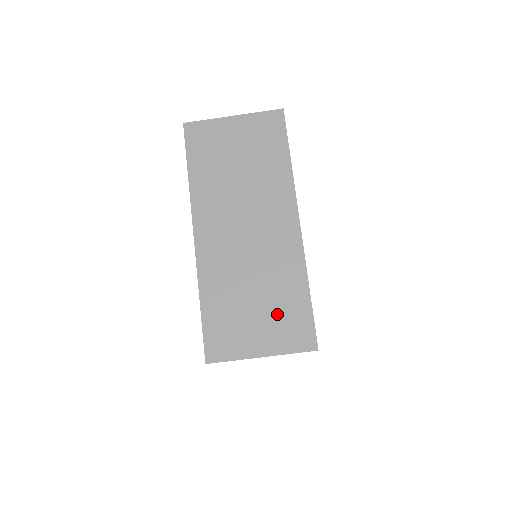
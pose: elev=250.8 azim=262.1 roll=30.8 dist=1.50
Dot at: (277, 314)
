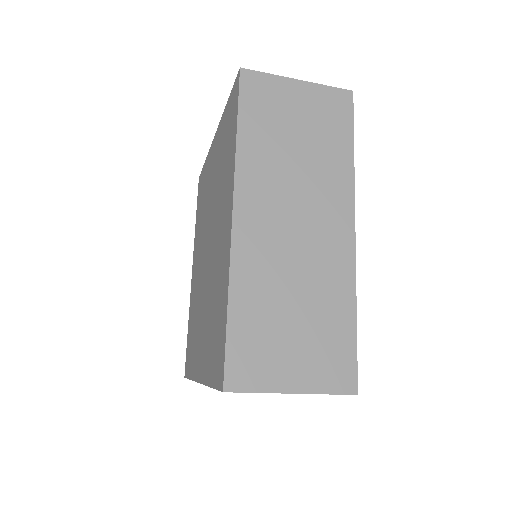
Dot at: occluded
